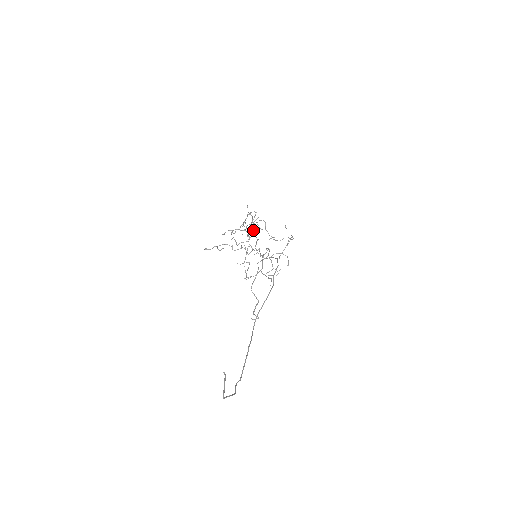
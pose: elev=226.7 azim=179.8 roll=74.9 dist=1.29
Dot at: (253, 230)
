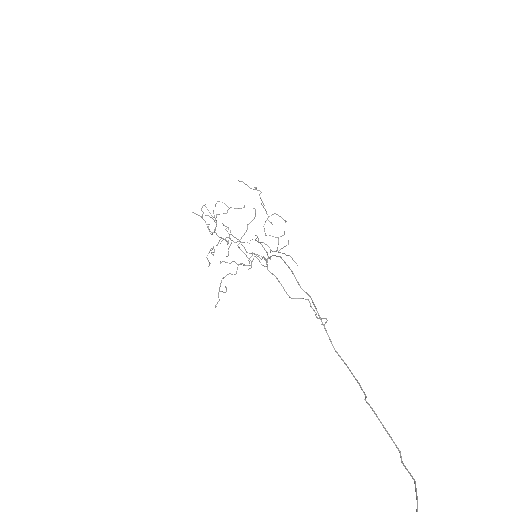
Dot at: occluded
